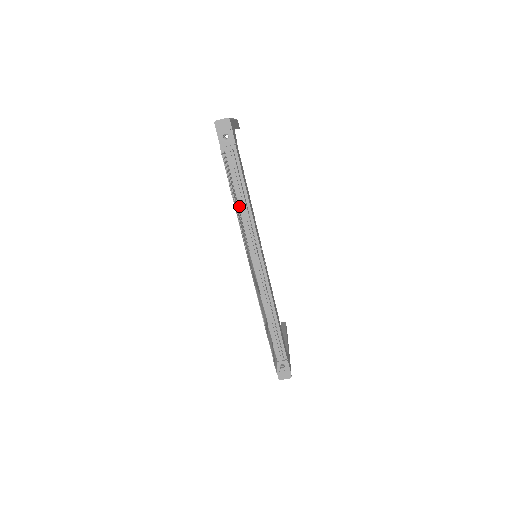
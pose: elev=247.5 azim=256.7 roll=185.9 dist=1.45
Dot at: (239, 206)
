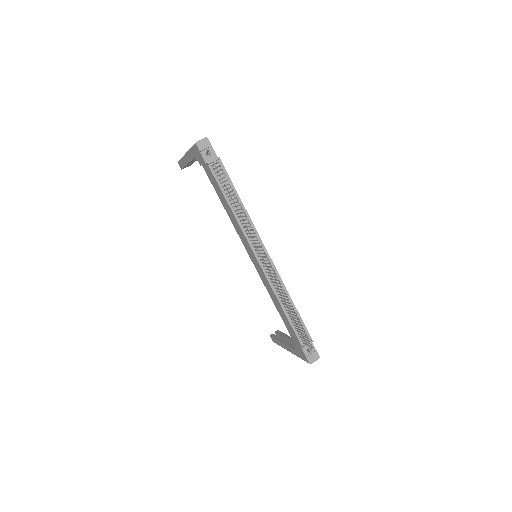
Dot at: occluded
